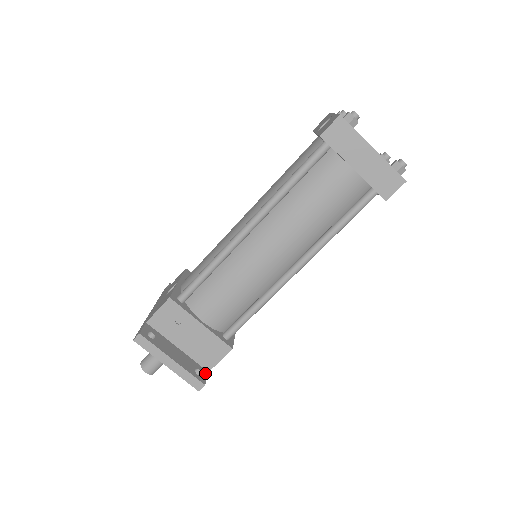
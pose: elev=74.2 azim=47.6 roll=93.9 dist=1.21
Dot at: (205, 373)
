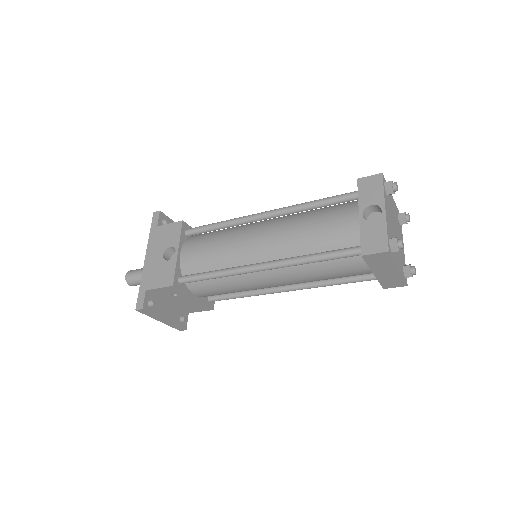
Dot at: (186, 316)
